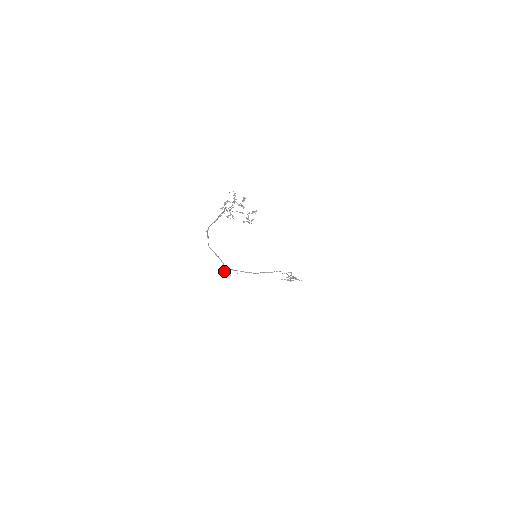
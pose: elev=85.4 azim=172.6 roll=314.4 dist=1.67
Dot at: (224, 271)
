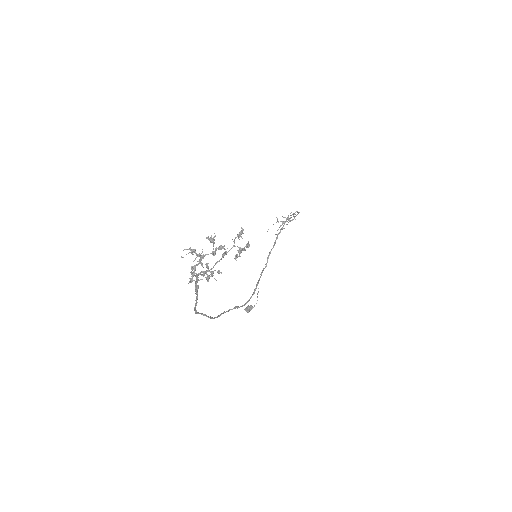
Dot at: (247, 309)
